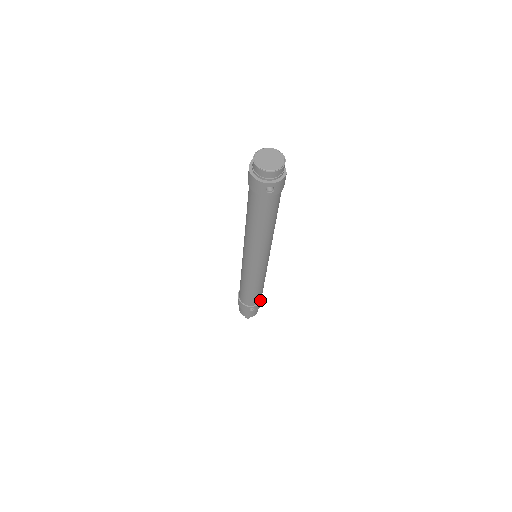
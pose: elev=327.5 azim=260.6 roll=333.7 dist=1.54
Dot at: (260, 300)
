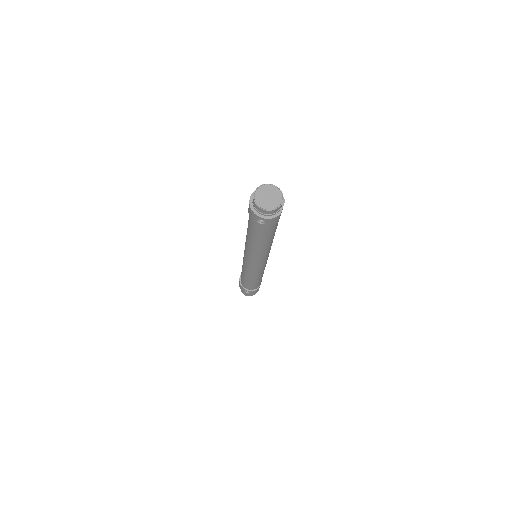
Dot at: (257, 288)
